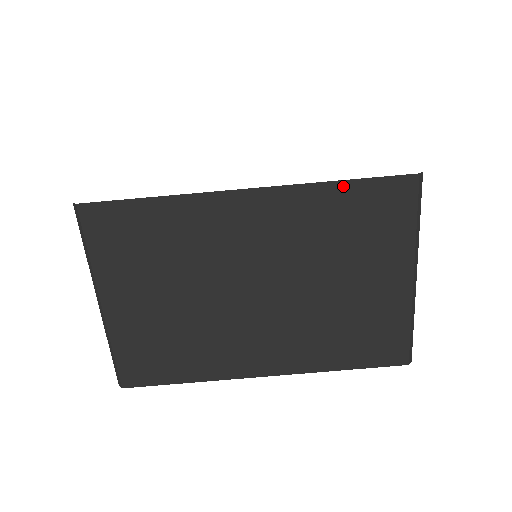
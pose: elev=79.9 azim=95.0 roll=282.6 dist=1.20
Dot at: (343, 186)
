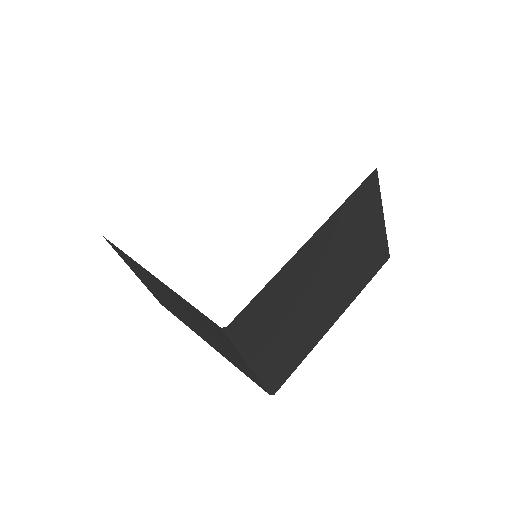
Dot at: (348, 201)
